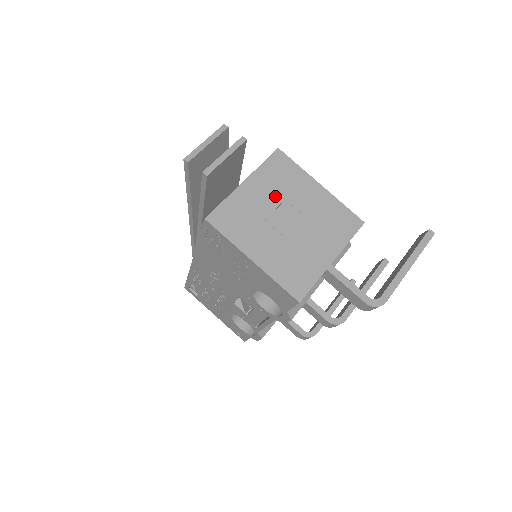
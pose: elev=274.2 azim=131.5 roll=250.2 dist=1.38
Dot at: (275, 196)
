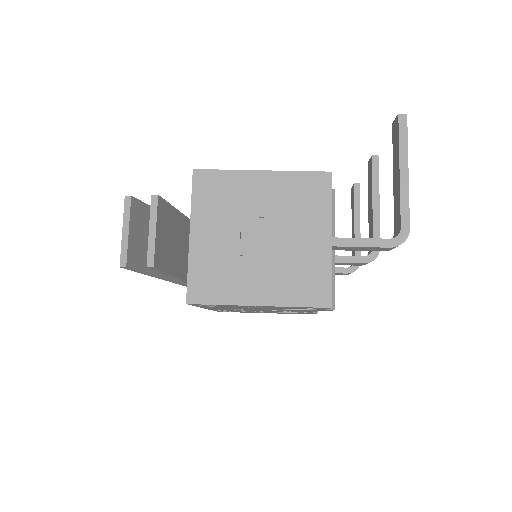
Dot at: (229, 223)
